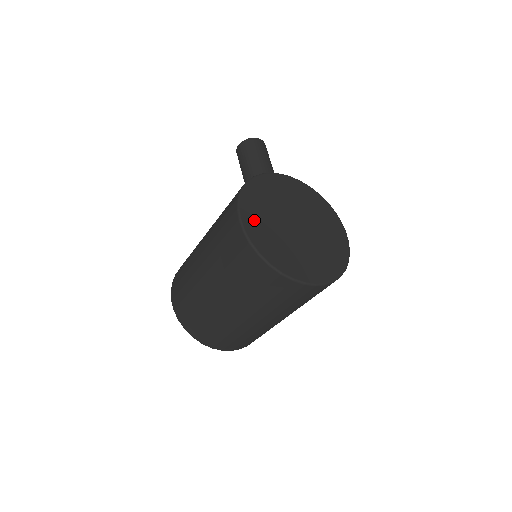
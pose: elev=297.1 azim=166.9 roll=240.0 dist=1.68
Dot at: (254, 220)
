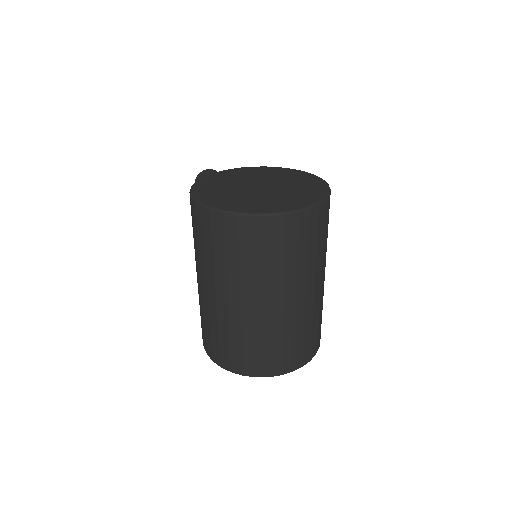
Dot at: (210, 196)
